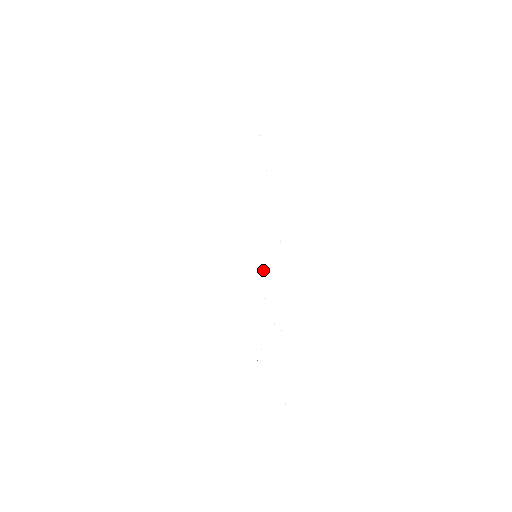
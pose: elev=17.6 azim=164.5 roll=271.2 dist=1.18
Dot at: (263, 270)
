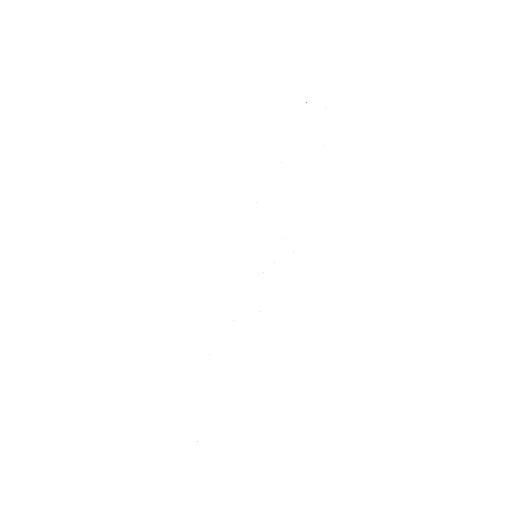
Dot at: occluded
